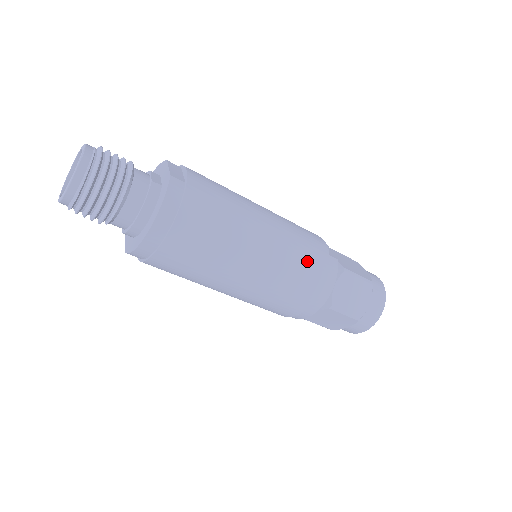
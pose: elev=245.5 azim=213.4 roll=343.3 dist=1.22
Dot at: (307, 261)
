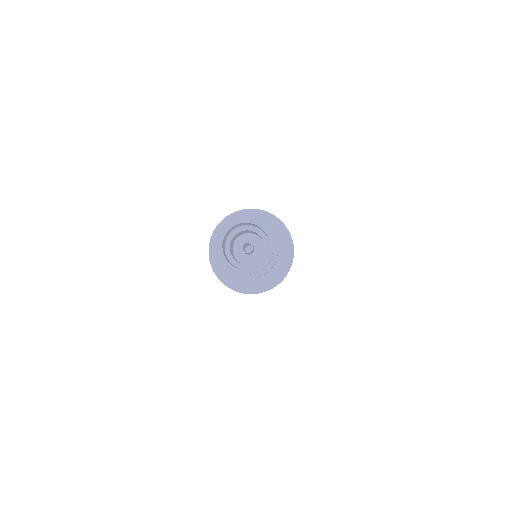
Dot at: occluded
